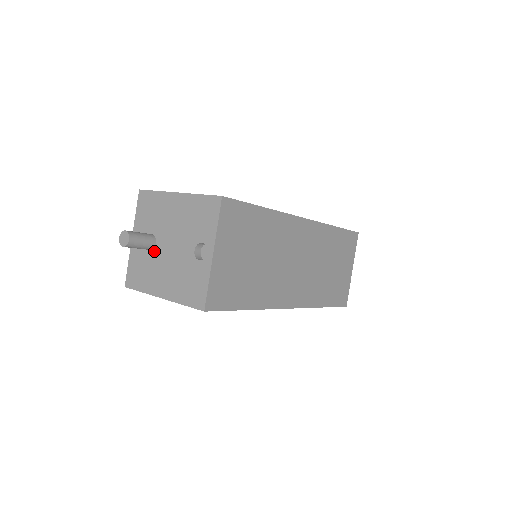
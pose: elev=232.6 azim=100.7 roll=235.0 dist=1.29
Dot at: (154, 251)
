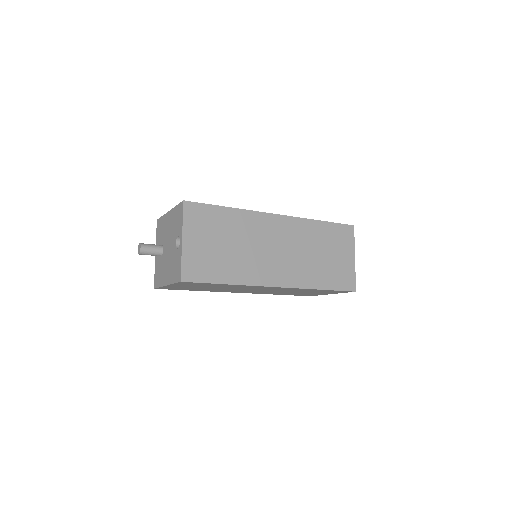
Dot at: (163, 256)
